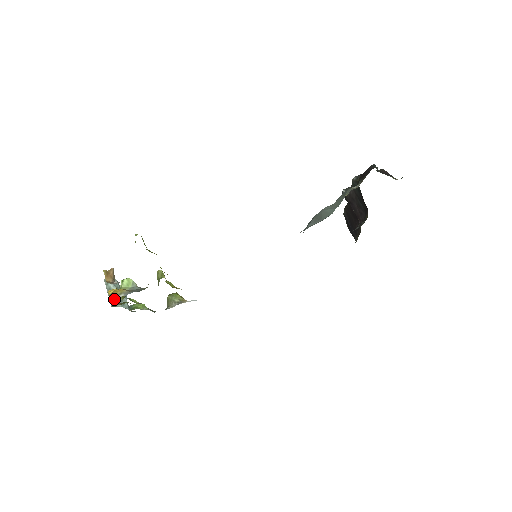
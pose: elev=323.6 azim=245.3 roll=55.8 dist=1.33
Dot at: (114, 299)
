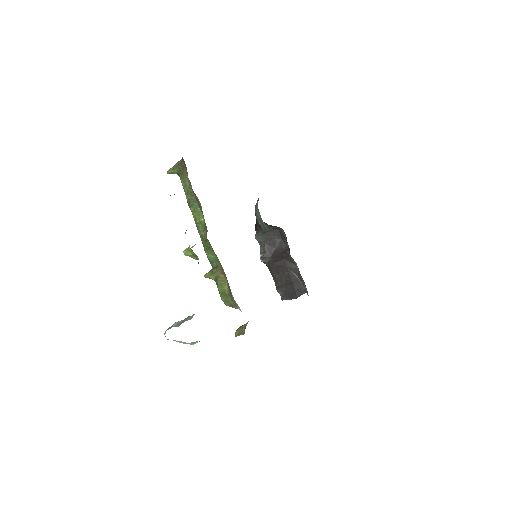
Dot at: occluded
